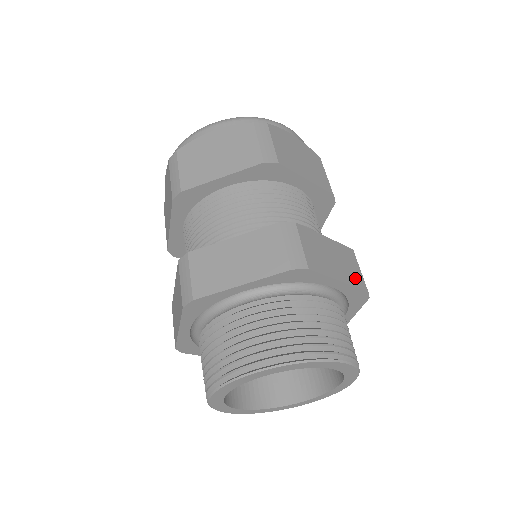
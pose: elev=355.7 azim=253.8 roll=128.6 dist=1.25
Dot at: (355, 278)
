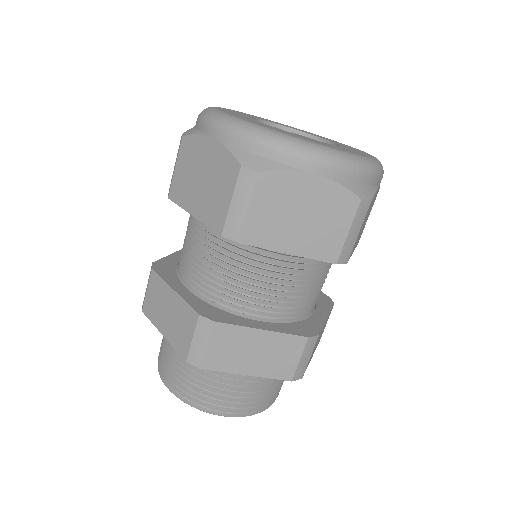
Dot at: (279, 370)
